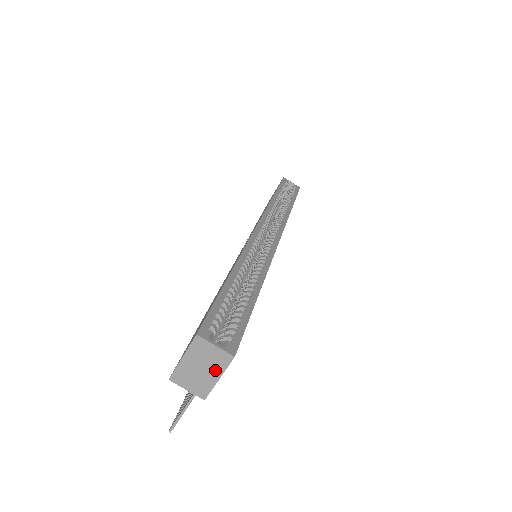
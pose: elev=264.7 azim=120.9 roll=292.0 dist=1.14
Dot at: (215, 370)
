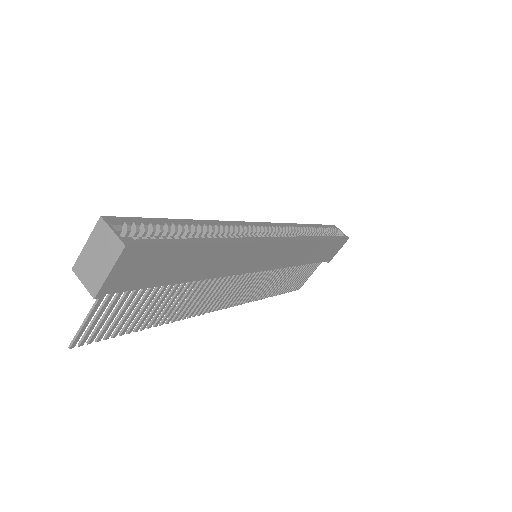
Dot at: (108, 261)
